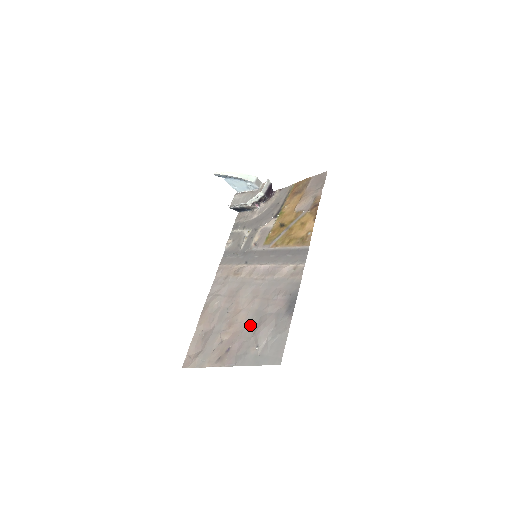
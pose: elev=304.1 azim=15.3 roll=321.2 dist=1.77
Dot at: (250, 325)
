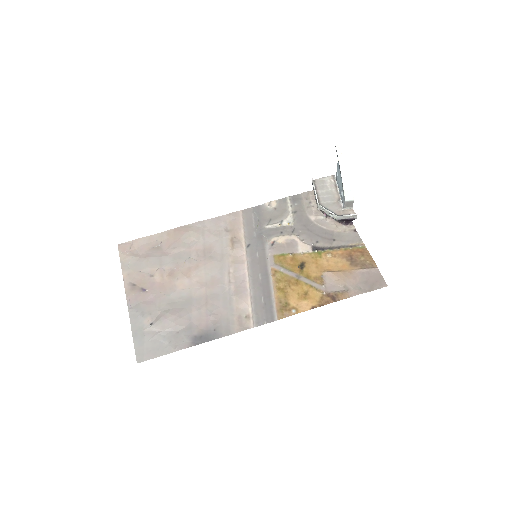
Dot at: (174, 300)
